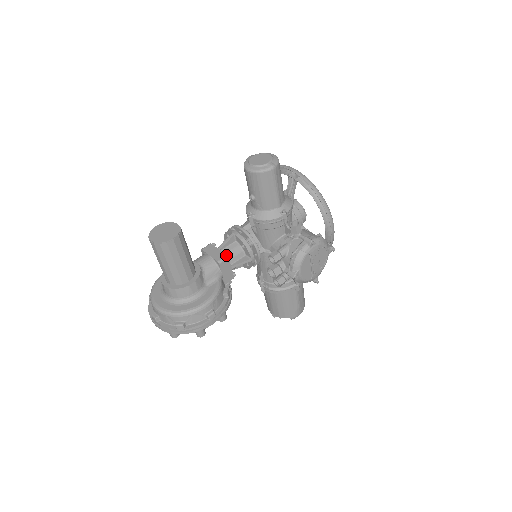
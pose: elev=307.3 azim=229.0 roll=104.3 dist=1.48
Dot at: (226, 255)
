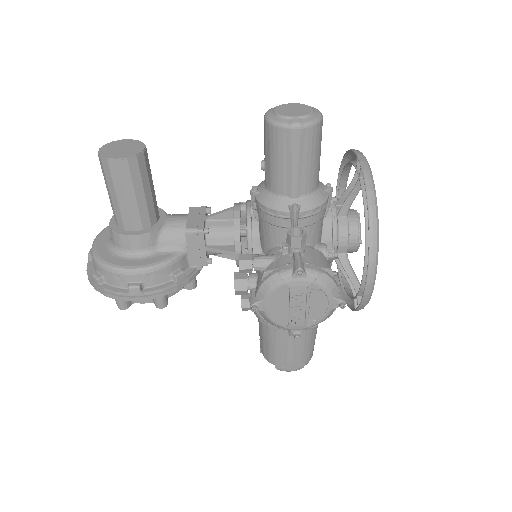
Dot at: (202, 227)
